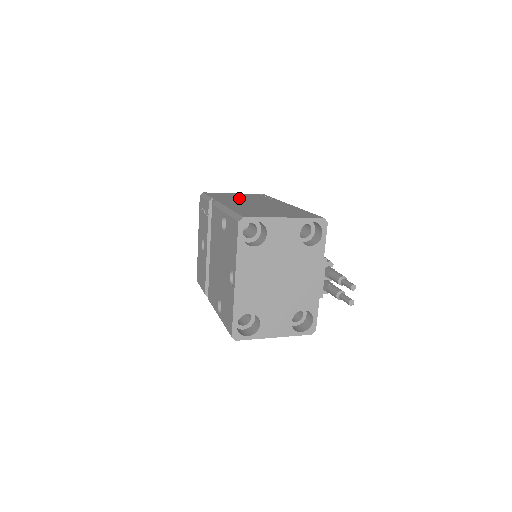
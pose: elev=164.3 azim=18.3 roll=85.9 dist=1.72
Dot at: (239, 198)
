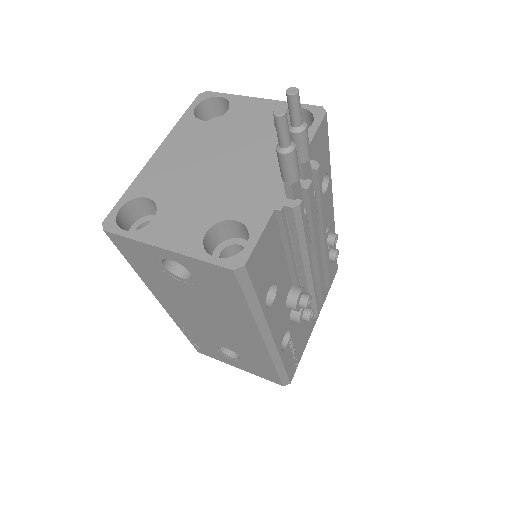
Dot at: occluded
